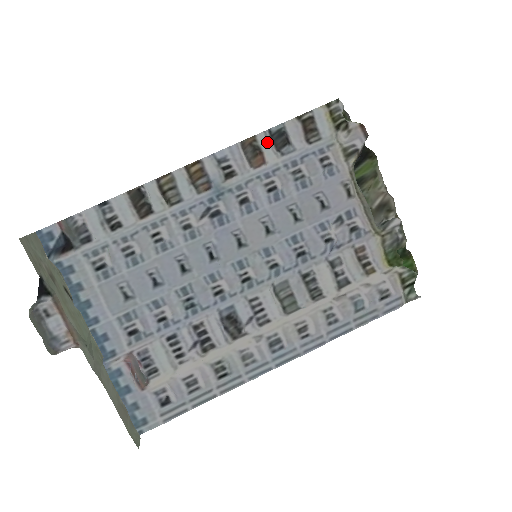
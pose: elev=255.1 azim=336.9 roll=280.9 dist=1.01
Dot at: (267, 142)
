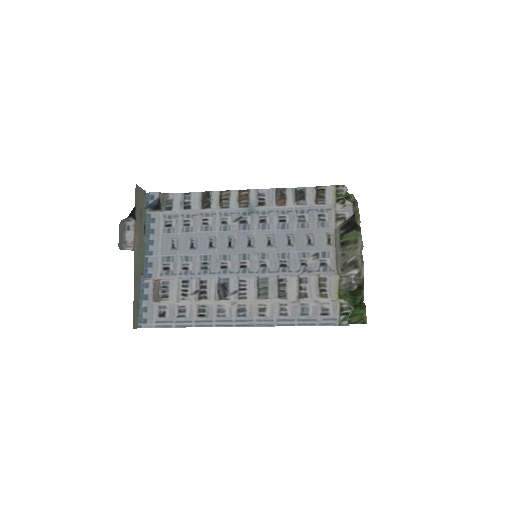
Dot at: (291, 194)
